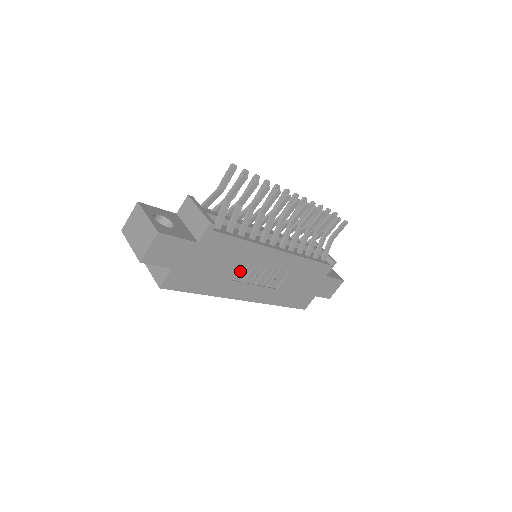
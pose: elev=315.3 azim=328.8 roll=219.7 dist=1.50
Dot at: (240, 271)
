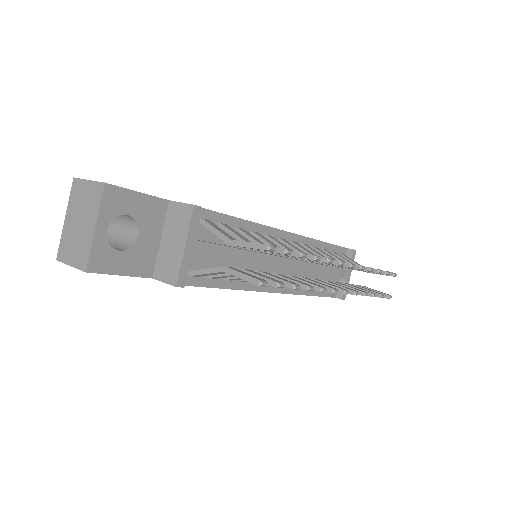
Dot at: occluded
